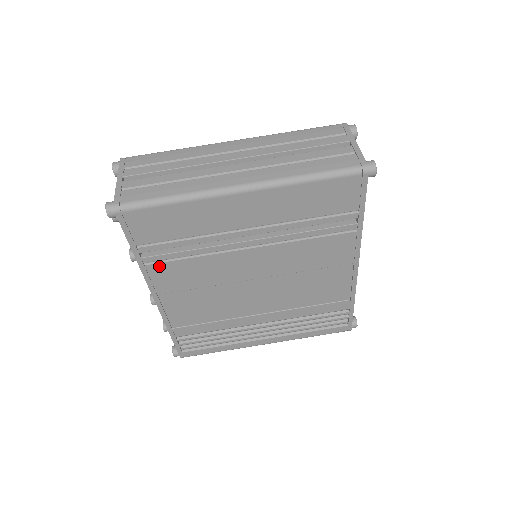
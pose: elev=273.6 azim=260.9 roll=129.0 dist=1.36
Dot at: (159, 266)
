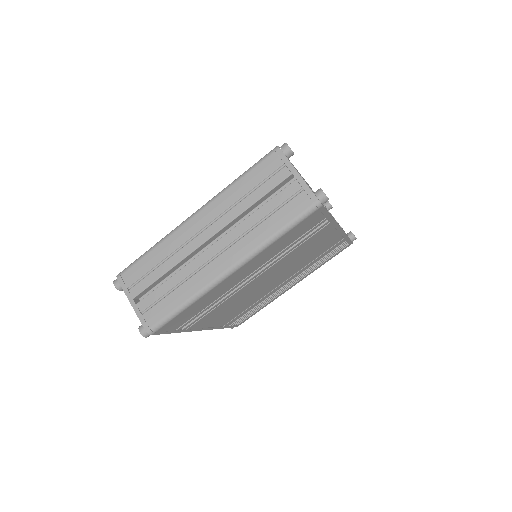
Dot at: (196, 323)
